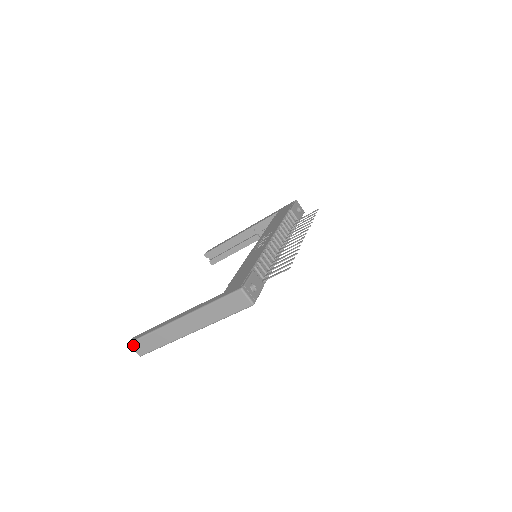
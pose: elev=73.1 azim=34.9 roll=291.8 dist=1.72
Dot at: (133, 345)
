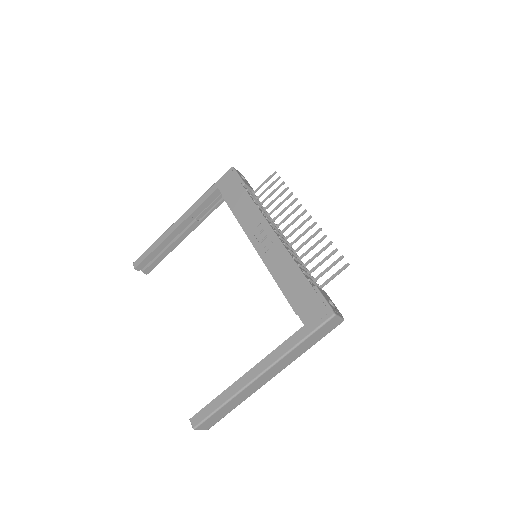
Dot at: (200, 427)
